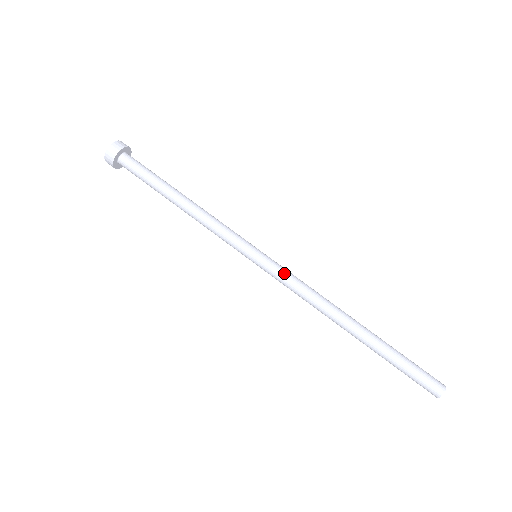
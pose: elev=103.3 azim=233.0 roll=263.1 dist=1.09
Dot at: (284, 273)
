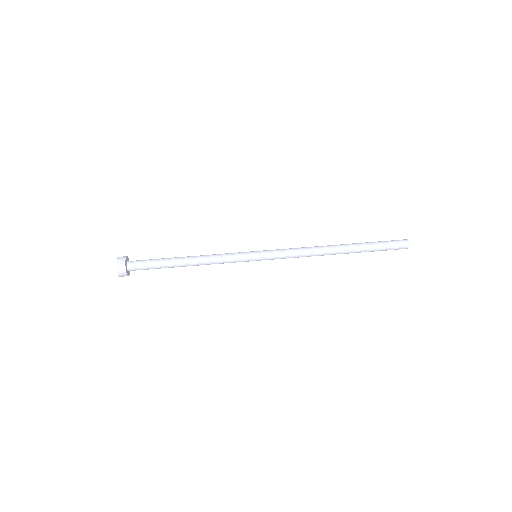
Dot at: (279, 249)
